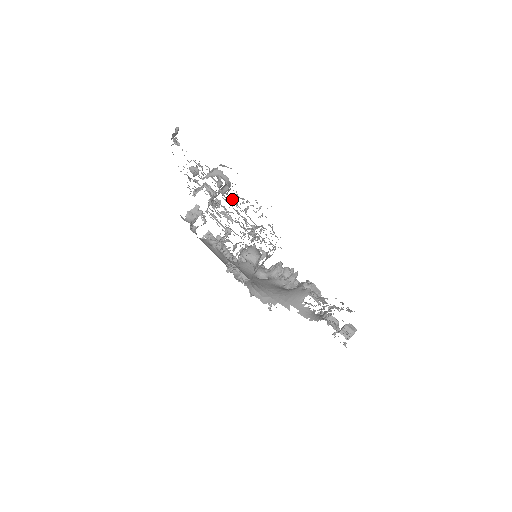
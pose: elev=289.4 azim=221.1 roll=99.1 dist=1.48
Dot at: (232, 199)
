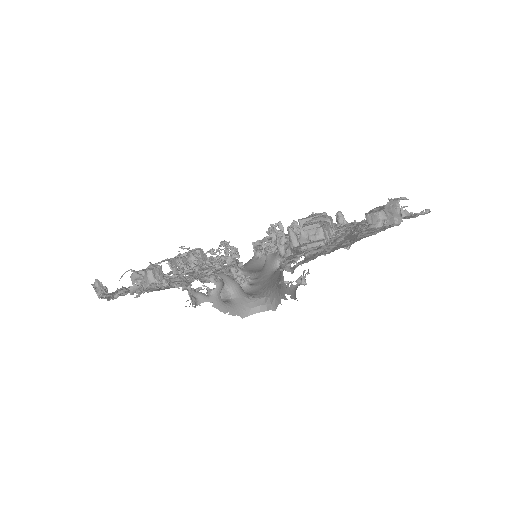
Dot at: occluded
